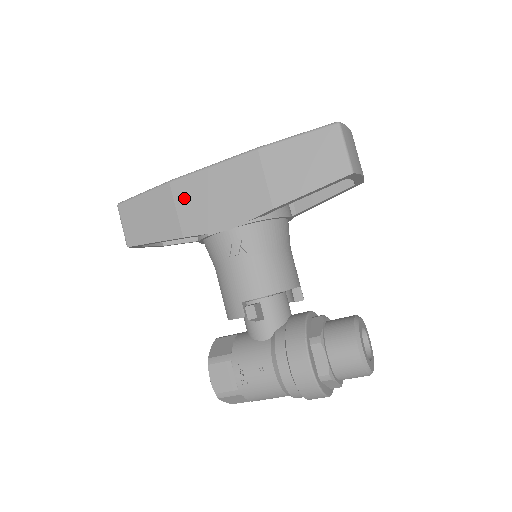
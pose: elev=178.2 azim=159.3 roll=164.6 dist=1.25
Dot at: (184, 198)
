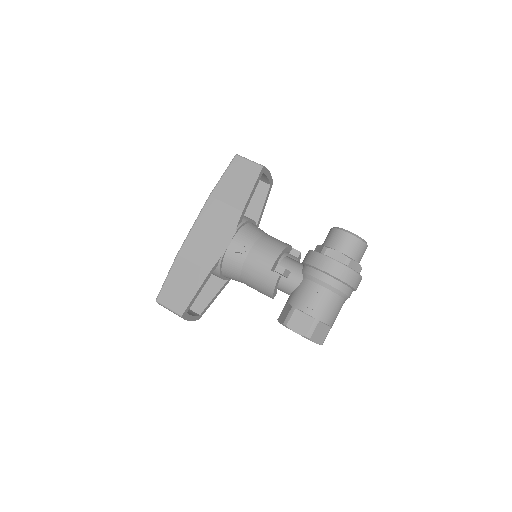
Dot at: (193, 253)
